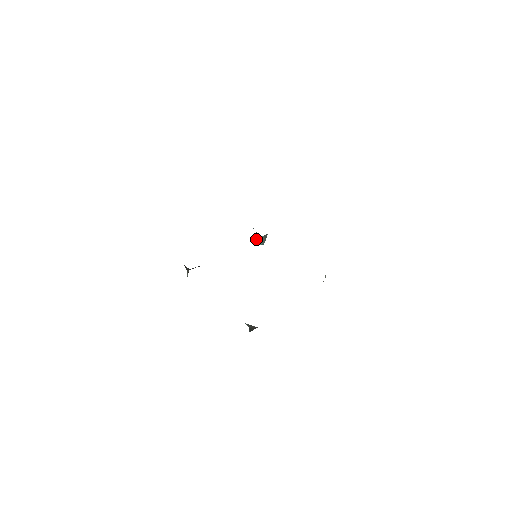
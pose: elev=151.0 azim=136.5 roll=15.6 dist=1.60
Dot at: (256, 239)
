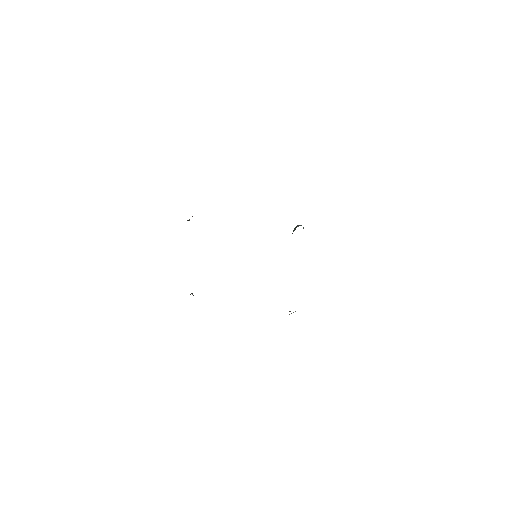
Dot at: (295, 227)
